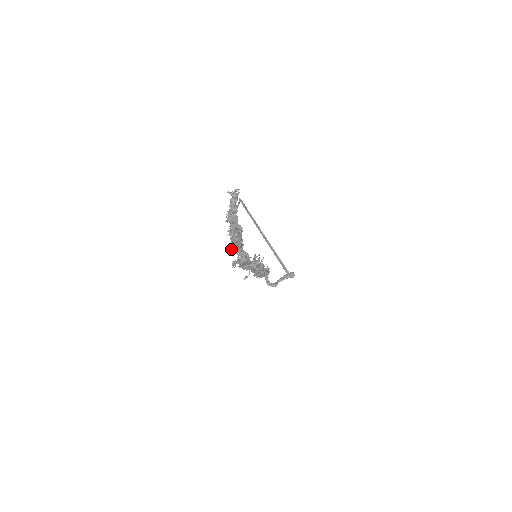
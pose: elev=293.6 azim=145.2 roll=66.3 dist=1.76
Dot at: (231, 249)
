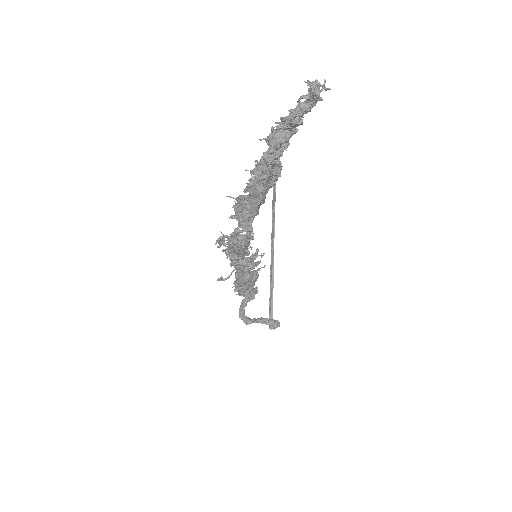
Dot at: (235, 206)
